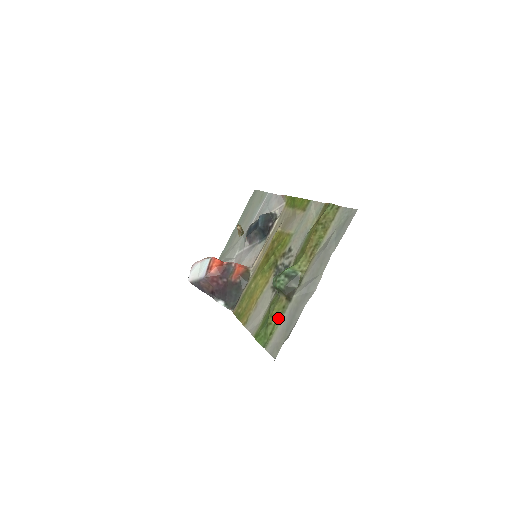
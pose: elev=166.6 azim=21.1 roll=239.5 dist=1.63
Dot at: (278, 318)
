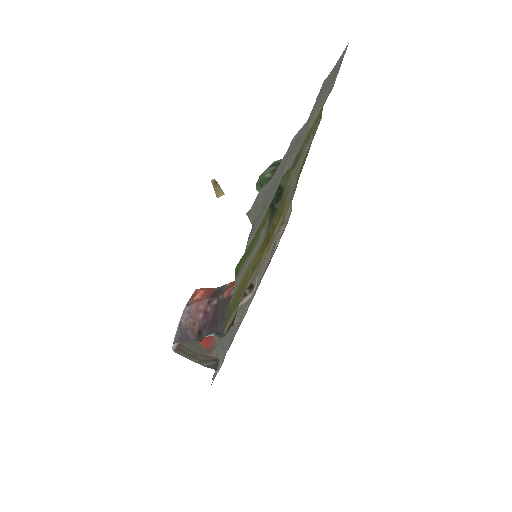
Dot at: occluded
